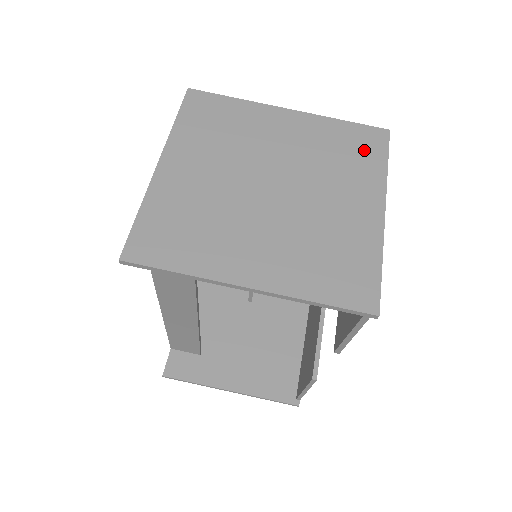
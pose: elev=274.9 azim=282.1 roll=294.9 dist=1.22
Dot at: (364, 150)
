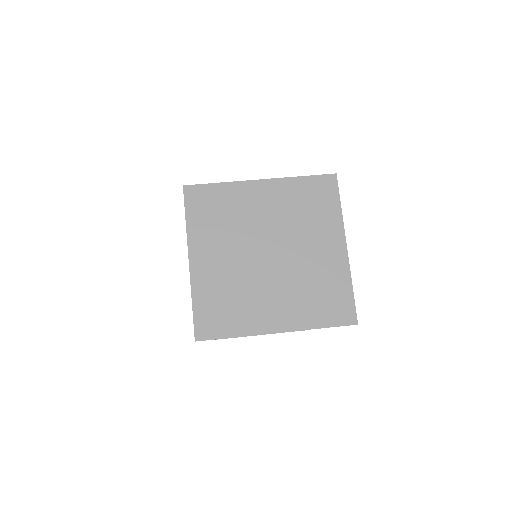
Dot at: (322, 199)
